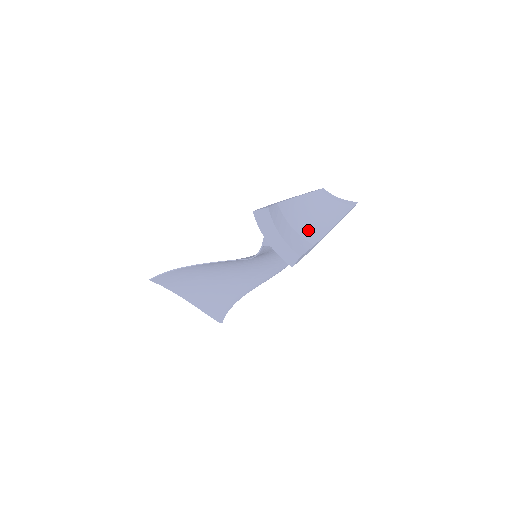
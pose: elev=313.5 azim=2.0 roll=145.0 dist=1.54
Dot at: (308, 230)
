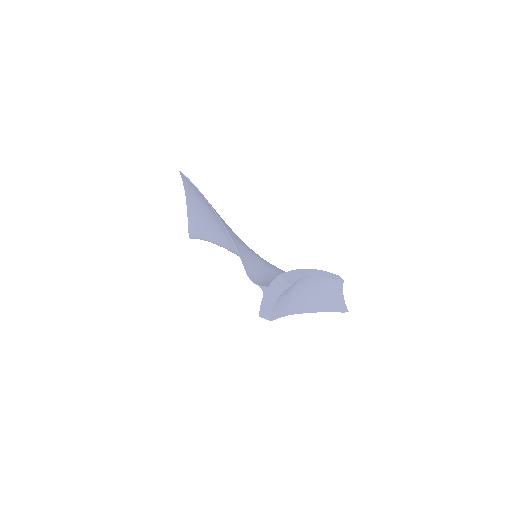
Dot at: (298, 301)
